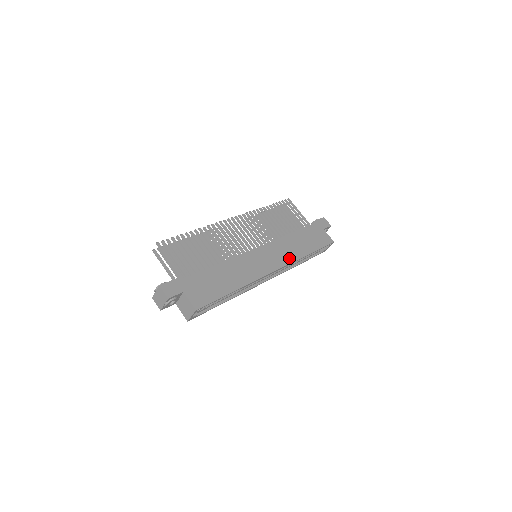
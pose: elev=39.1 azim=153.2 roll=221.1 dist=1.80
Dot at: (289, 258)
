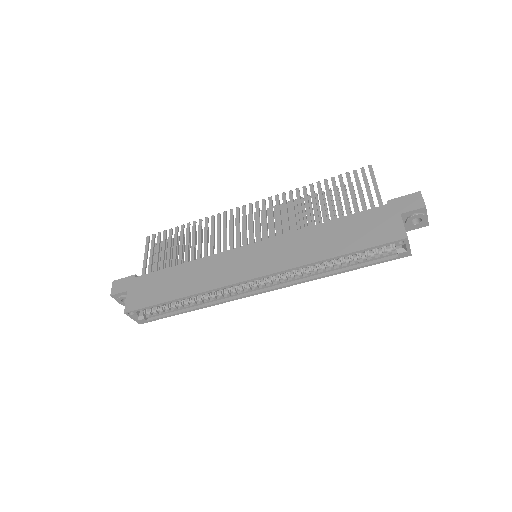
Dot at: (288, 262)
